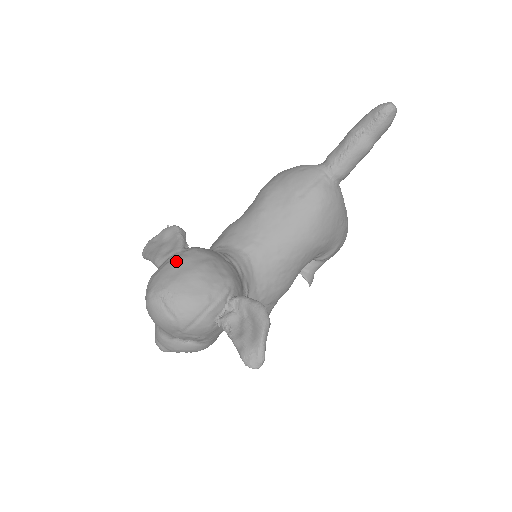
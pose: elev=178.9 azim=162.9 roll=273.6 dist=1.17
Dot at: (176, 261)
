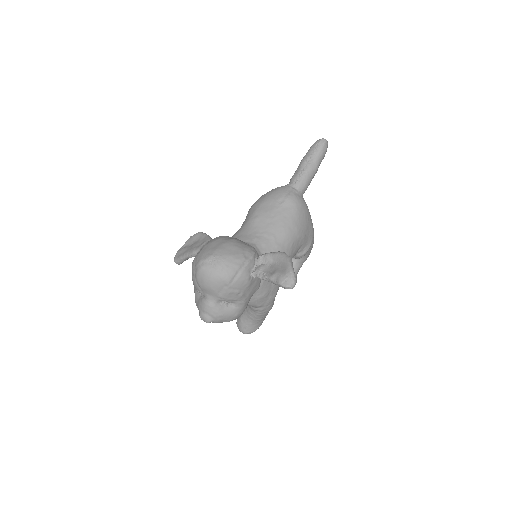
Dot at: (212, 241)
